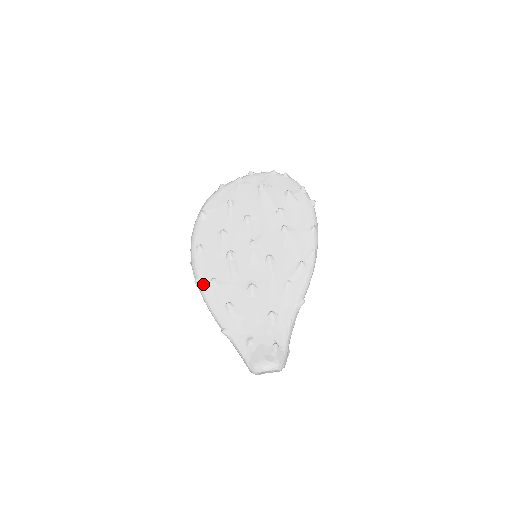
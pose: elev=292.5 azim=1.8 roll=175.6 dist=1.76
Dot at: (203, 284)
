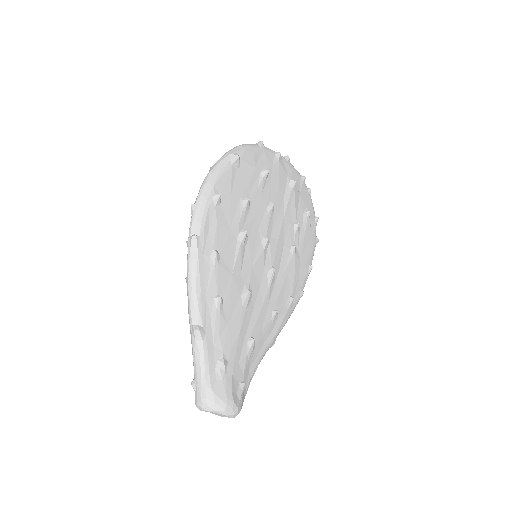
Dot at: (202, 249)
